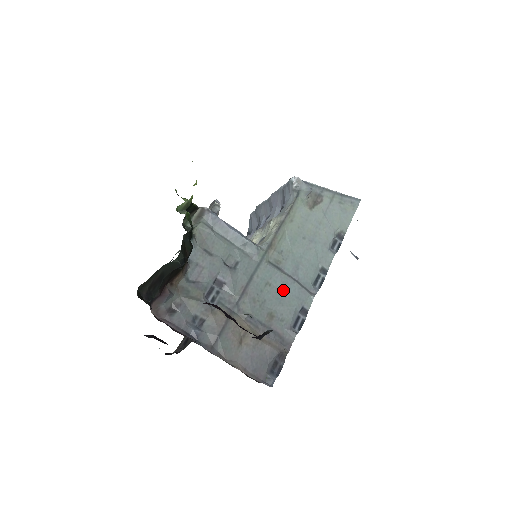
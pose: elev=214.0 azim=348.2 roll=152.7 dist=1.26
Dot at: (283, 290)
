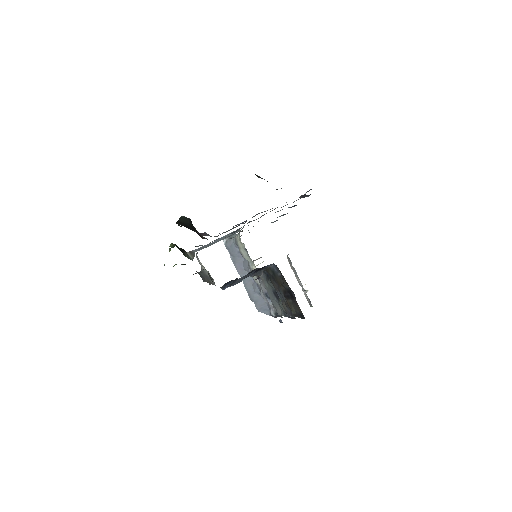
Dot at: occluded
